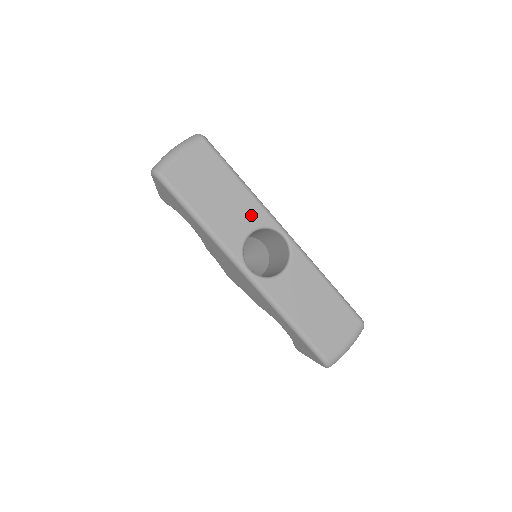
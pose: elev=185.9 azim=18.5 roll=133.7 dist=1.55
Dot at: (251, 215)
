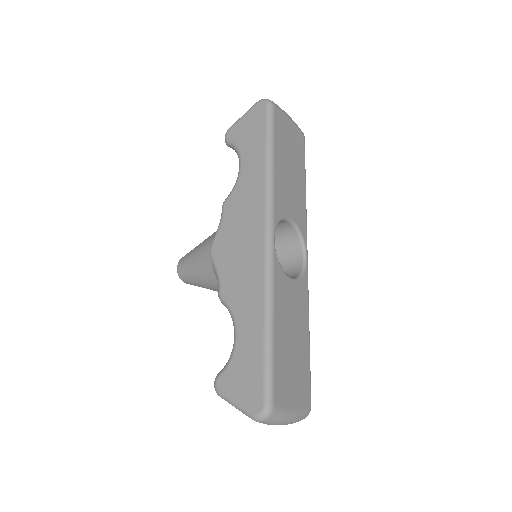
Dot at: (298, 212)
